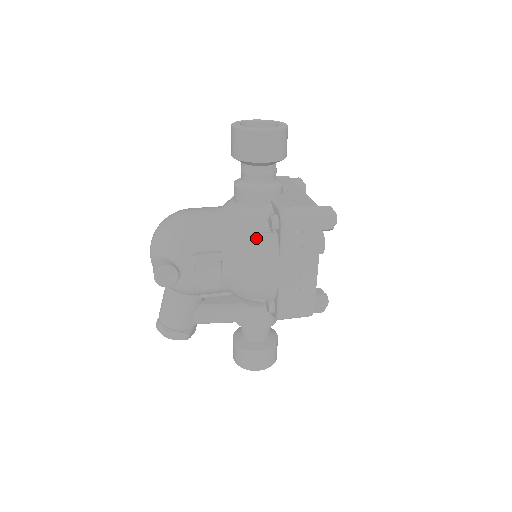
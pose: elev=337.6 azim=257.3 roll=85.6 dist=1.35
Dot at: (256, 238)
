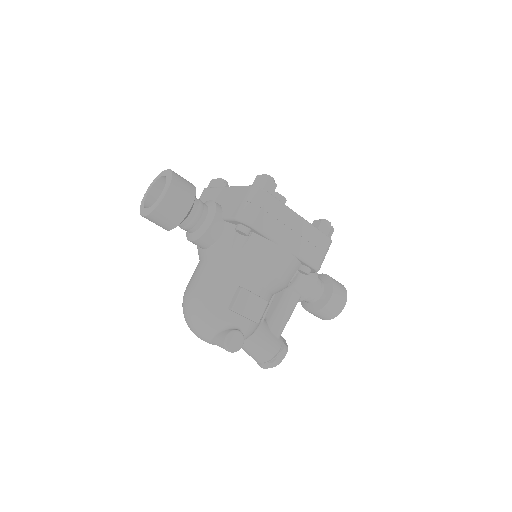
Dot at: (247, 252)
